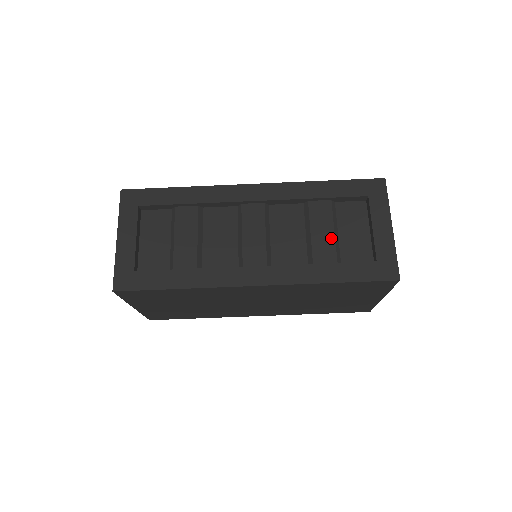
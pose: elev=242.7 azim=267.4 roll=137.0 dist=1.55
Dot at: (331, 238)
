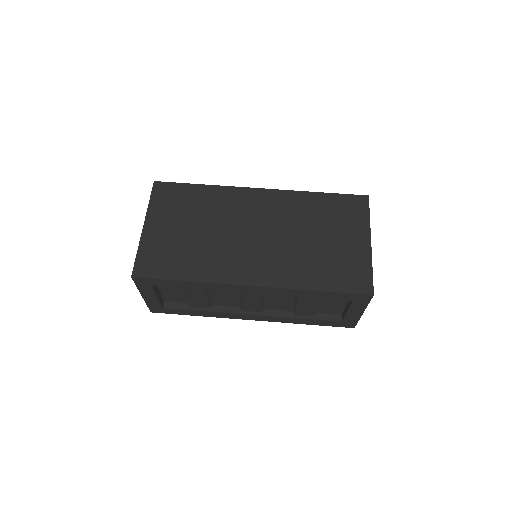
Dot at: occluded
